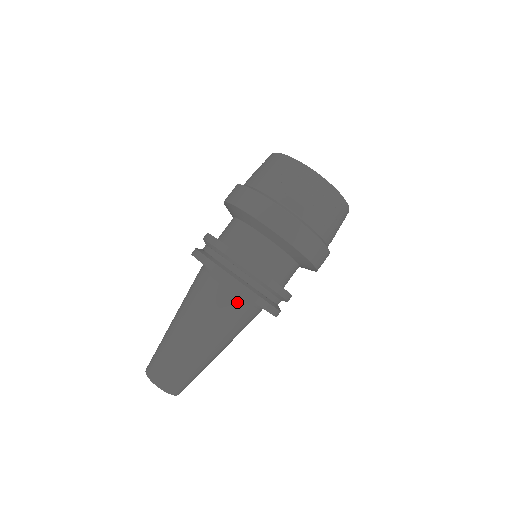
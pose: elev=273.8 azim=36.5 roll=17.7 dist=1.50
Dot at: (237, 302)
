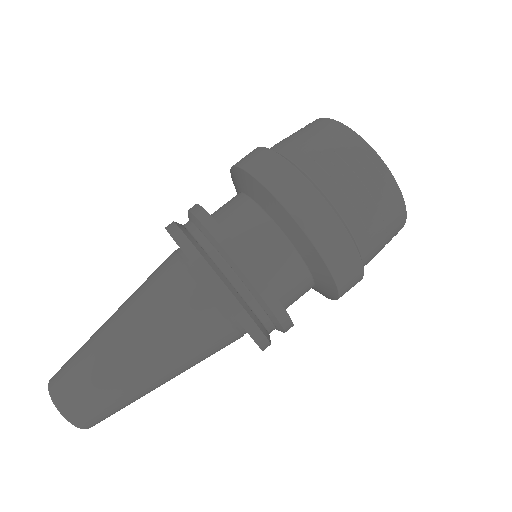
Dot at: (216, 318)
